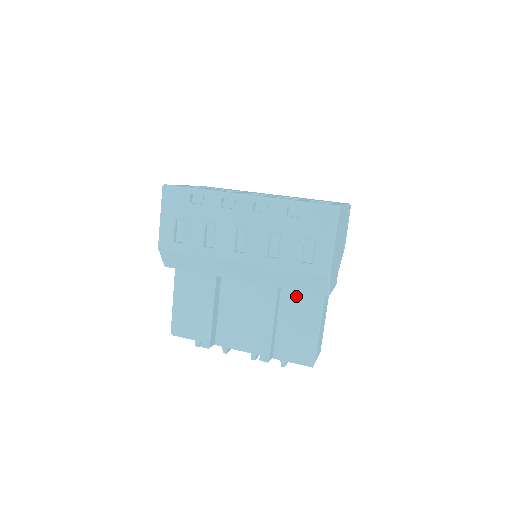
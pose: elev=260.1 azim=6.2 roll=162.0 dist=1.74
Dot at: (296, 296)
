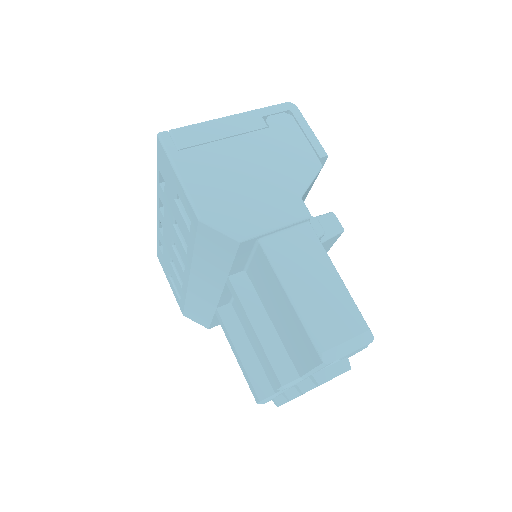
Dot at: (255, 271)
